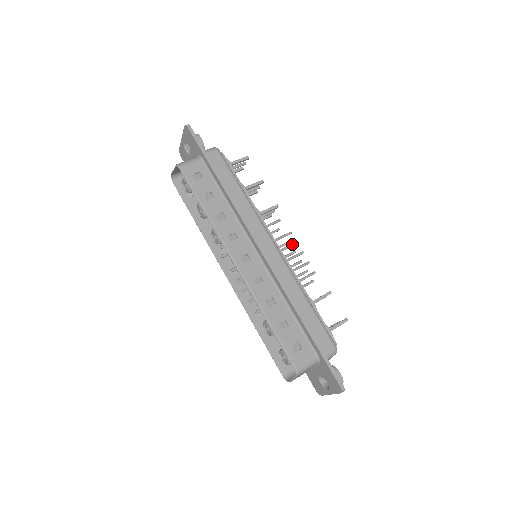
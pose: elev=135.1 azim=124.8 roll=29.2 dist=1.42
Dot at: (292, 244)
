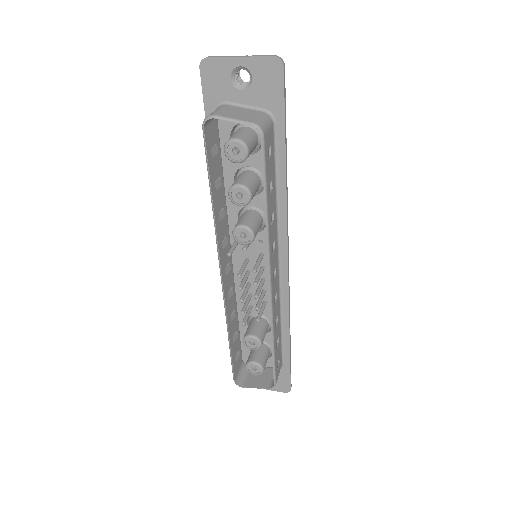
Dot at: occluded
